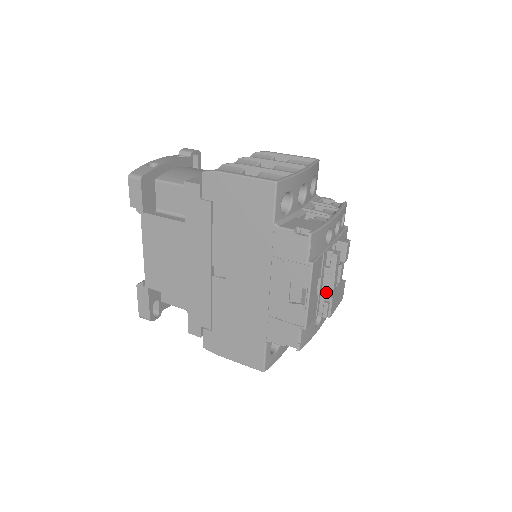
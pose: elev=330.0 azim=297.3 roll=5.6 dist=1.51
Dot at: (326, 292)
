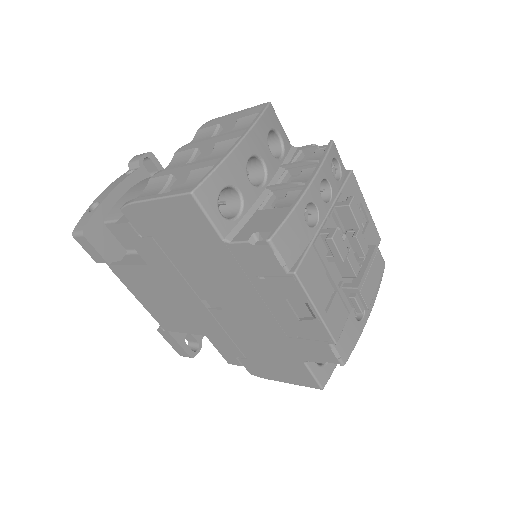
Dot at: occluded
